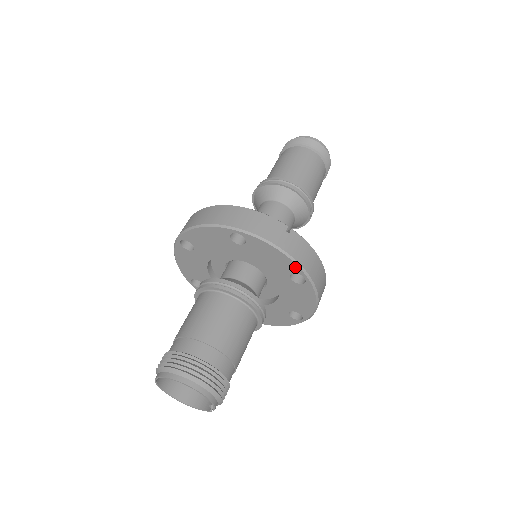
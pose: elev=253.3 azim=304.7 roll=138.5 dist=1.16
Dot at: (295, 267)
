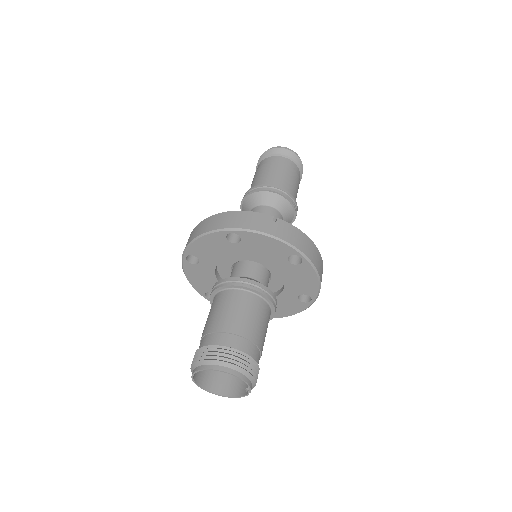
Dot at: (289, 249)
